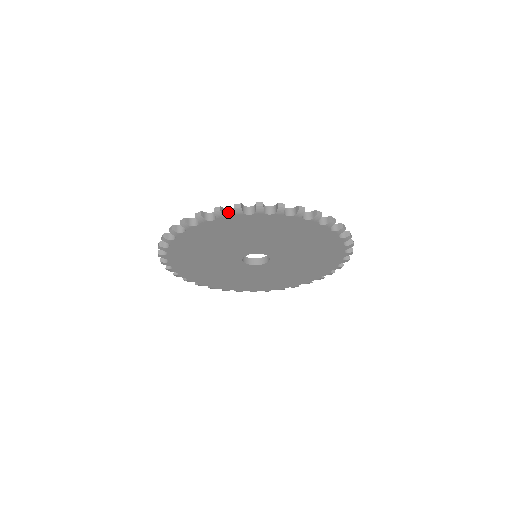
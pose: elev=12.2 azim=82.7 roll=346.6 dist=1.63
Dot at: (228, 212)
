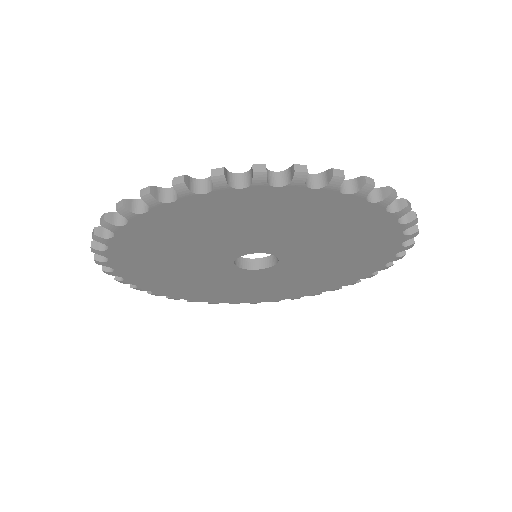
Dot at: (201, 185)
